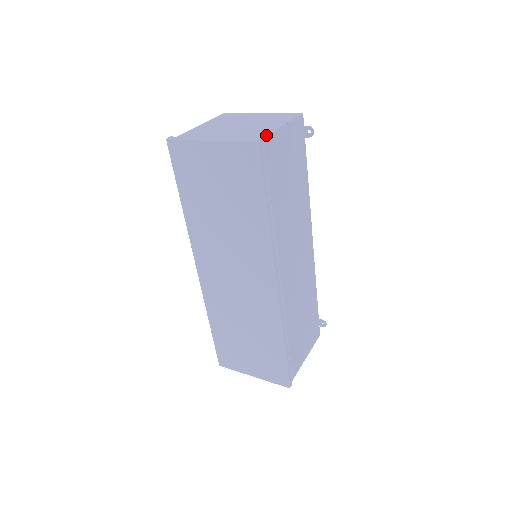
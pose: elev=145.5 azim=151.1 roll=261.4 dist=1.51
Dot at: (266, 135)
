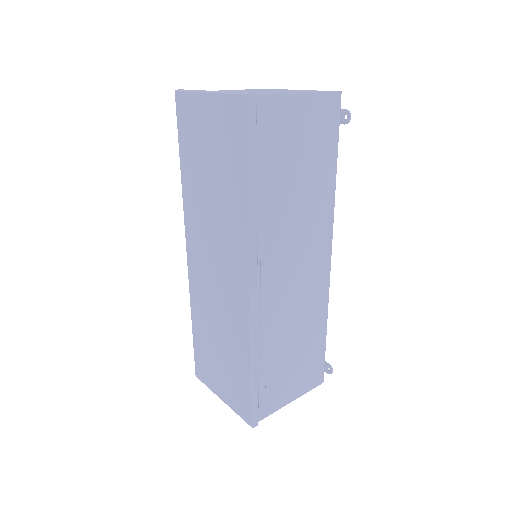
Dot at: (269, 94)
